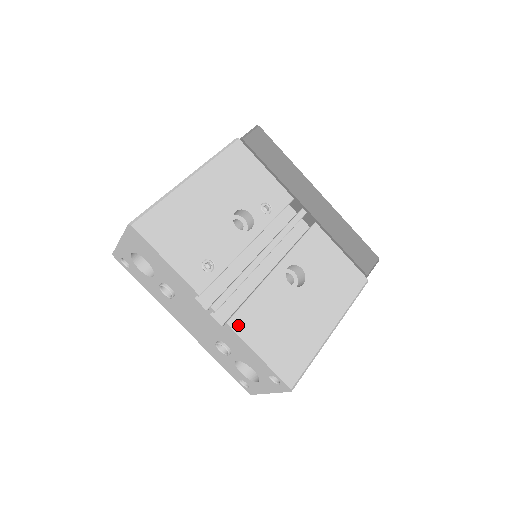
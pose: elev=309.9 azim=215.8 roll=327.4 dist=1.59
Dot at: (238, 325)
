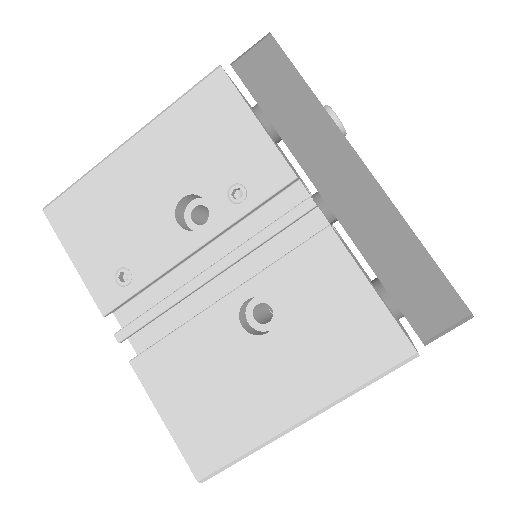
Dot at: (144, 369)
